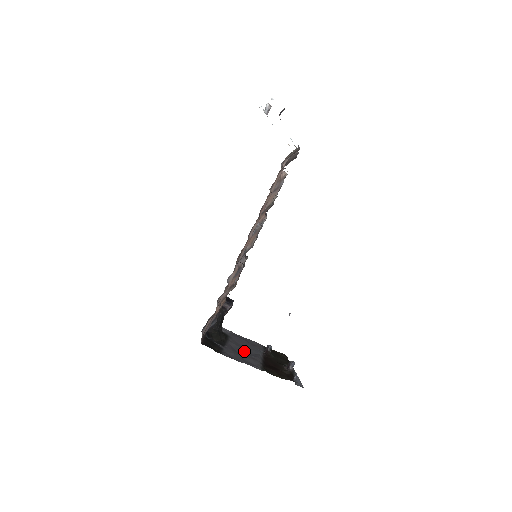
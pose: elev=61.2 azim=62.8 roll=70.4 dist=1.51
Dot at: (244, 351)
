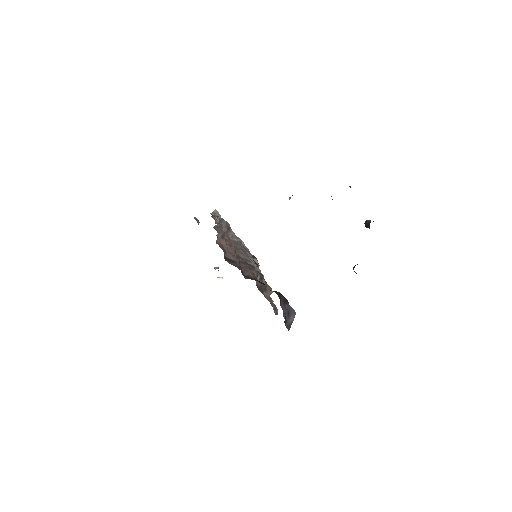
Dot at: occluded
